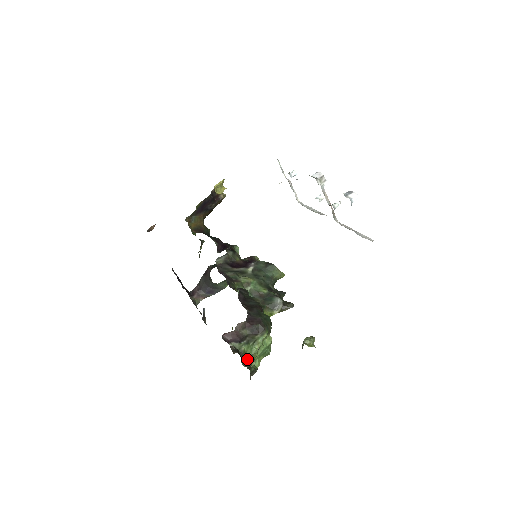
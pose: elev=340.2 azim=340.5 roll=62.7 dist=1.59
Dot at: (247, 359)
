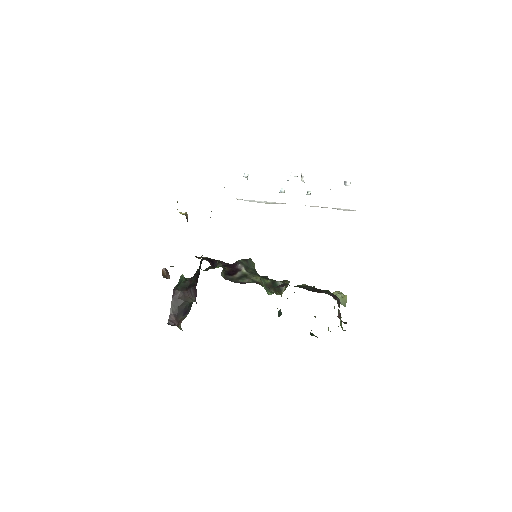
Dot at: (341, 326)
